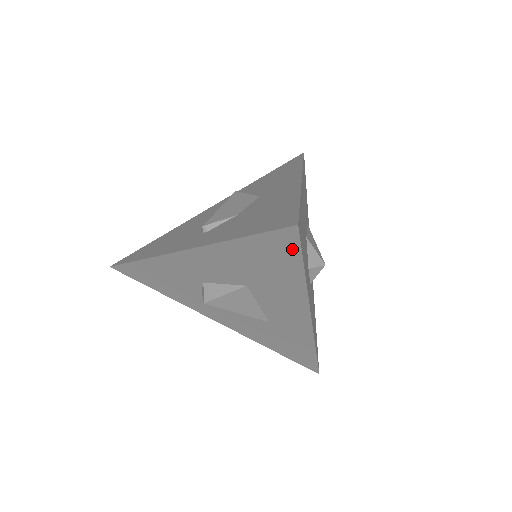
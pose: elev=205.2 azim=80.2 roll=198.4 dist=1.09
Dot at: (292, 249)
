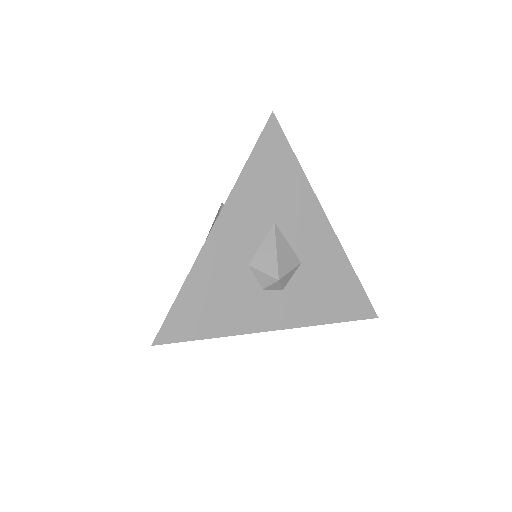
Dot at: (180, 338)
